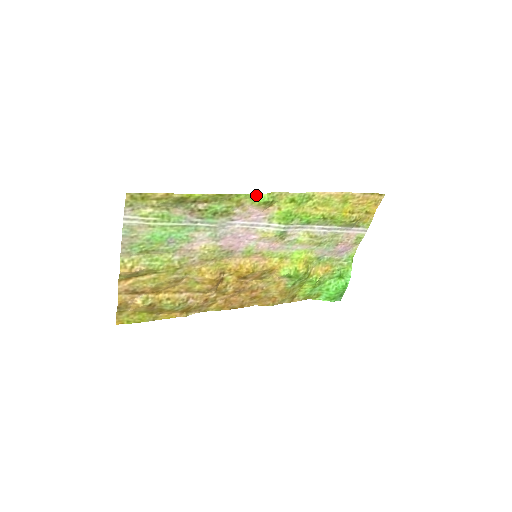
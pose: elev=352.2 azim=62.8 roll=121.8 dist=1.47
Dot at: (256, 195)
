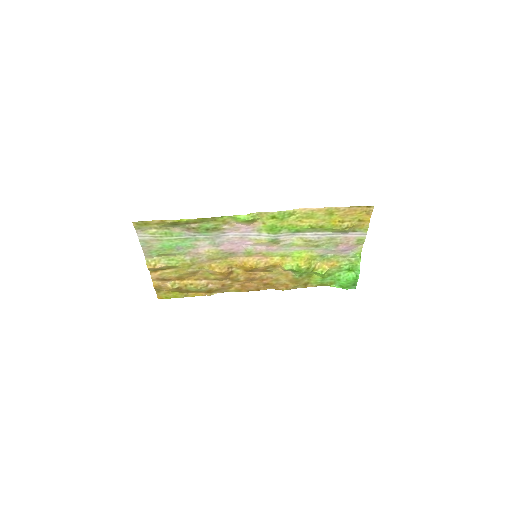
Dot at: (237, 216)
